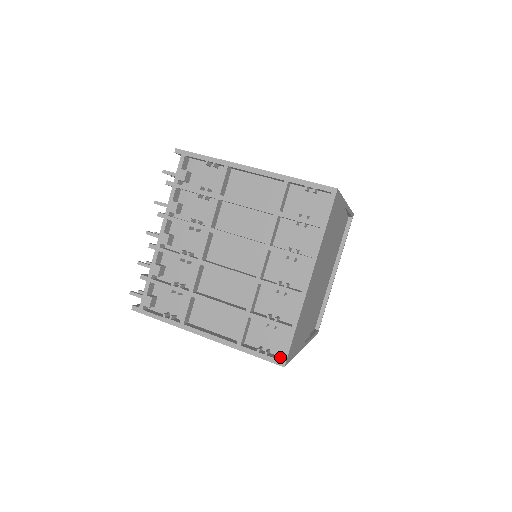
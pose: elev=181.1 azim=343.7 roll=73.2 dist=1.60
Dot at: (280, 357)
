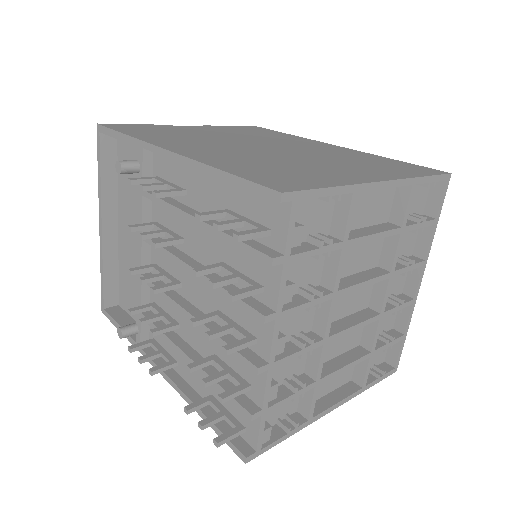
Dot at: (384, 364)
